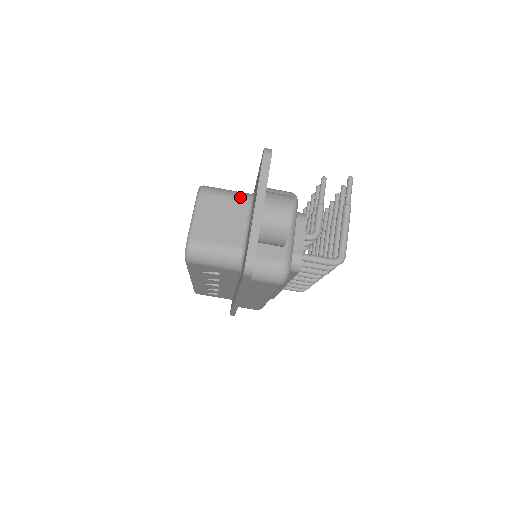
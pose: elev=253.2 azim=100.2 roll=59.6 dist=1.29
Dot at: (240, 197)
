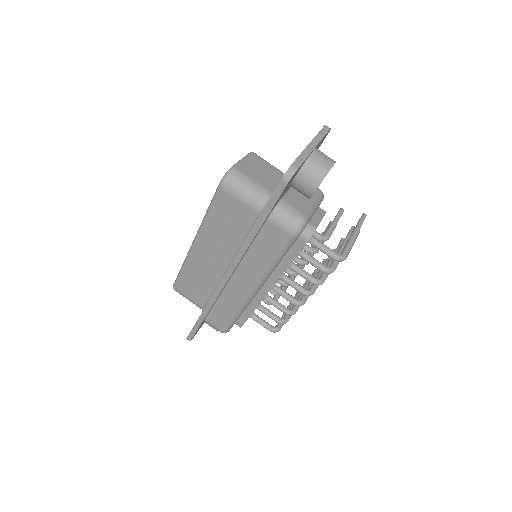
Dot at: (281, 171)
